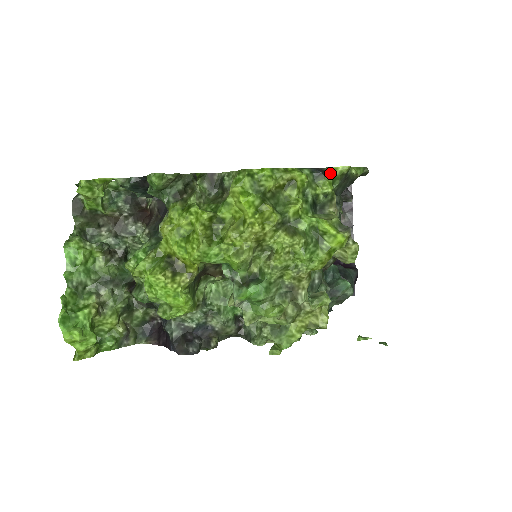
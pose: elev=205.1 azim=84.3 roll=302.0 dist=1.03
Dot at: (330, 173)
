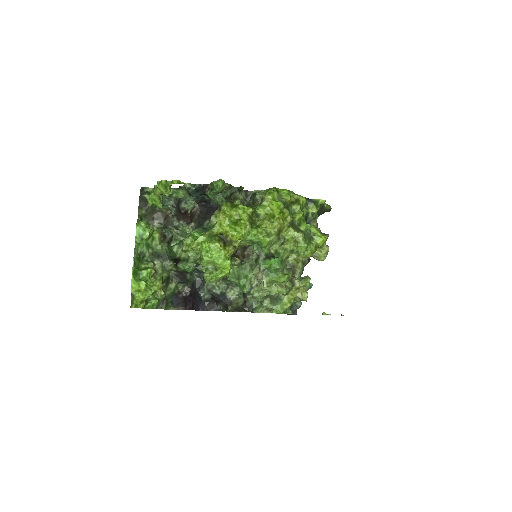
Dot at: (315, 202)
